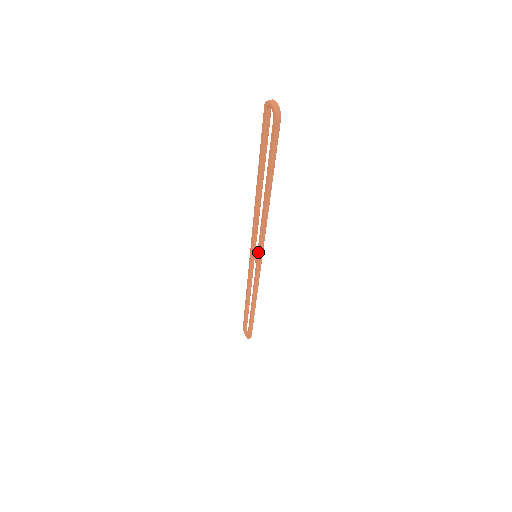
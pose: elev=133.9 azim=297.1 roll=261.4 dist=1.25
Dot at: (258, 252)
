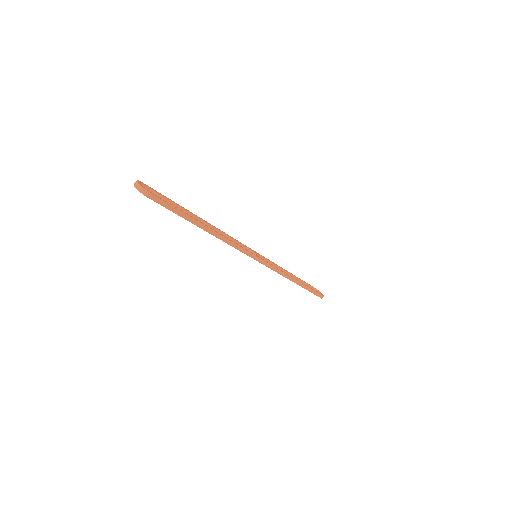
Dot at: occluded
